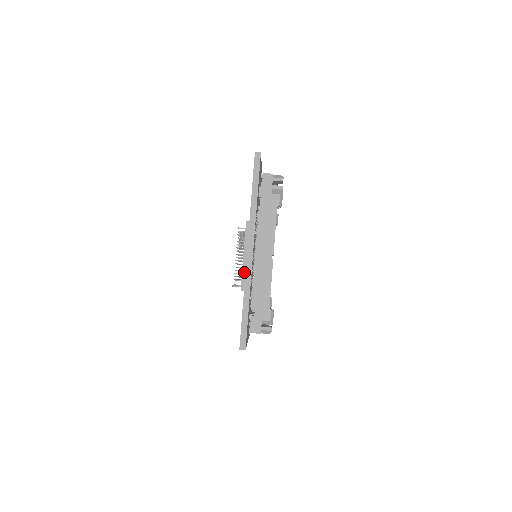
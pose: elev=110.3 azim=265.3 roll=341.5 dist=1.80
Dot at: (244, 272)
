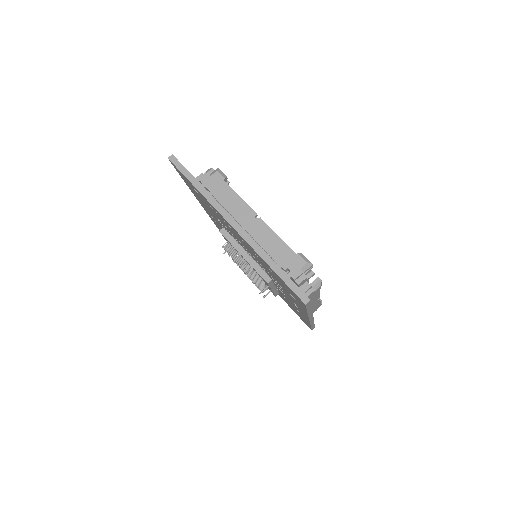
Dot at: (256, 268)
